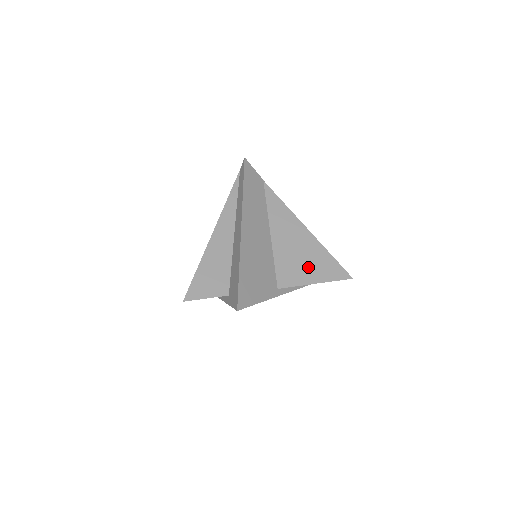
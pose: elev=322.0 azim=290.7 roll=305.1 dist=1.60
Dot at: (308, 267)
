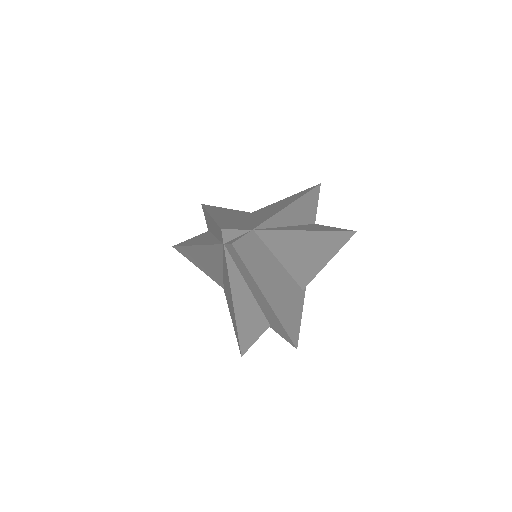
Dot at: (321, 257)
